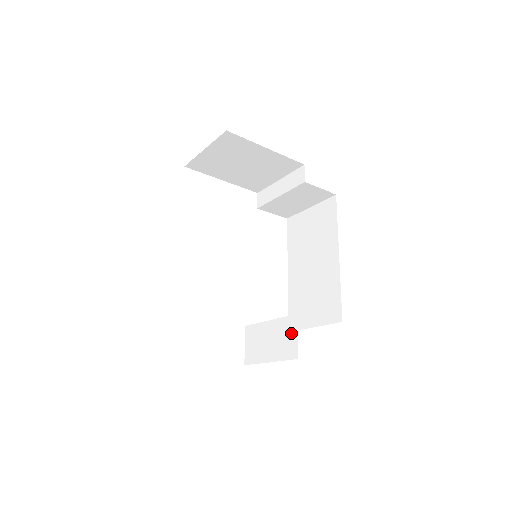
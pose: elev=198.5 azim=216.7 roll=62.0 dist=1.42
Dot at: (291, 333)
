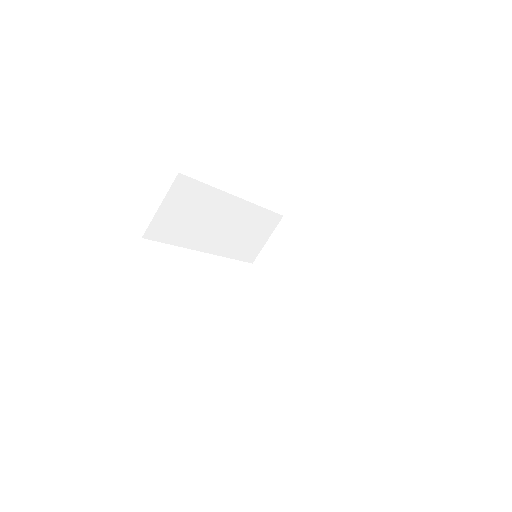
Dot at: occluded
